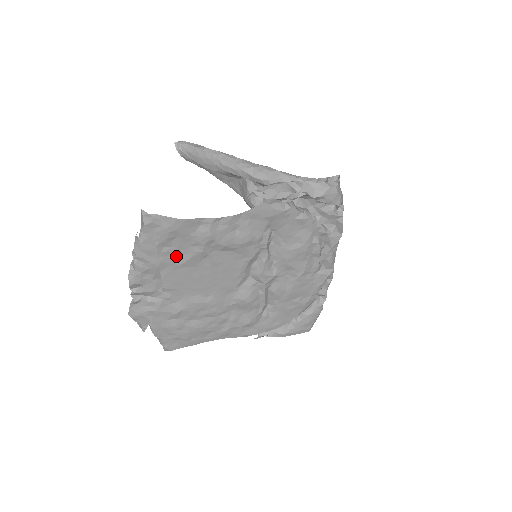
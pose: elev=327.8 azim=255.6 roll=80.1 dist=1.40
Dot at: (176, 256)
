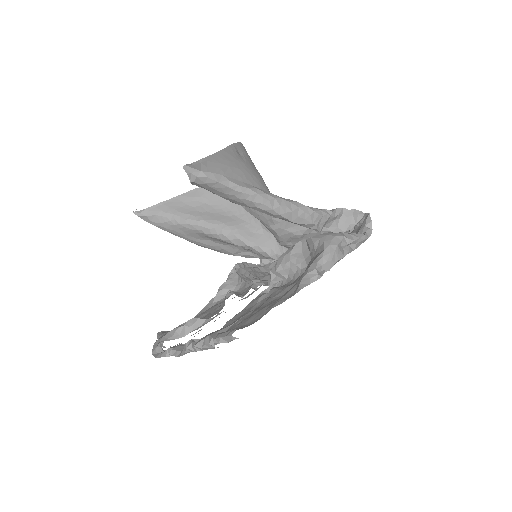
Dot at: (229, 326)
